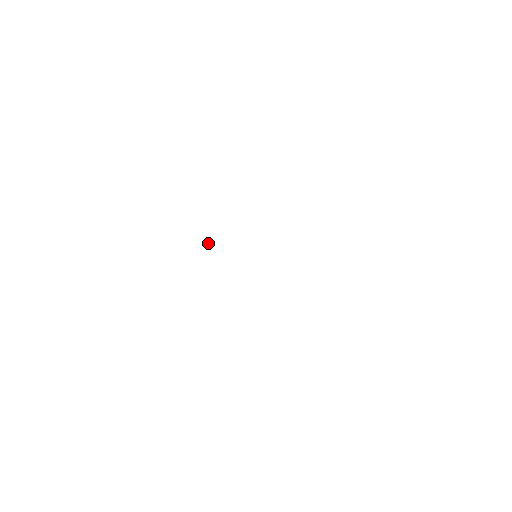
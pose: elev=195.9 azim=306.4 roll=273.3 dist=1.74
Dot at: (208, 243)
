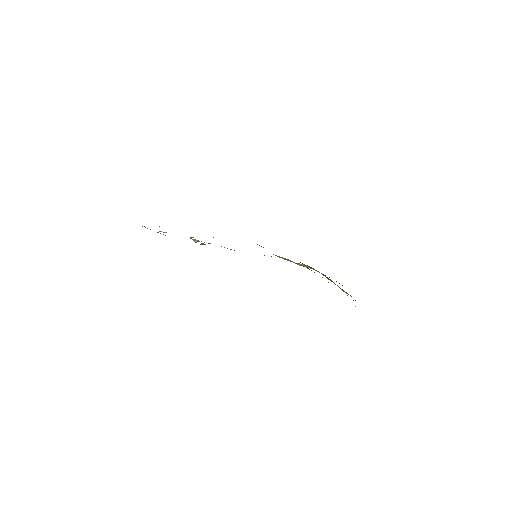
Dot at: (190, 238)
